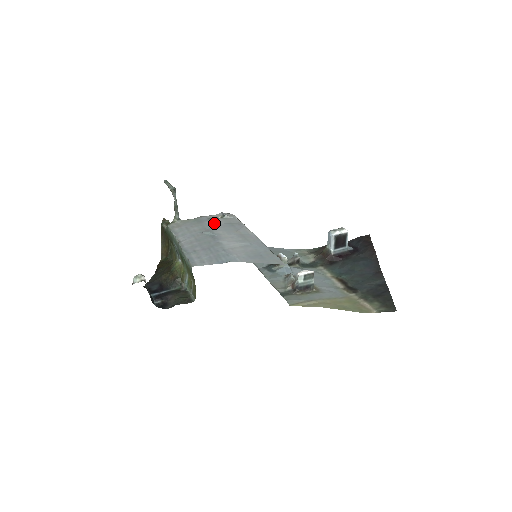
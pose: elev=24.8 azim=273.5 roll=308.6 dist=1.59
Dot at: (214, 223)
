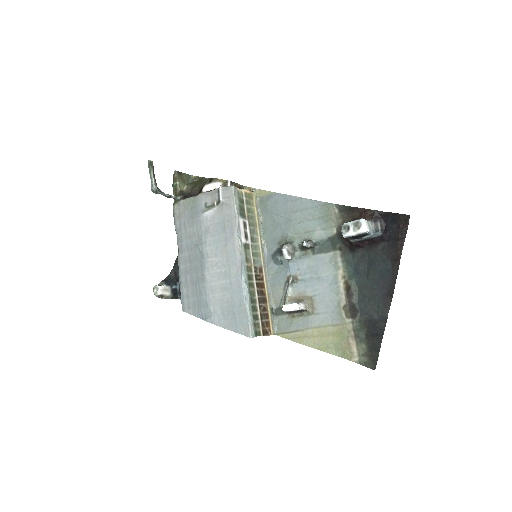
Dot at: (207, 222)
